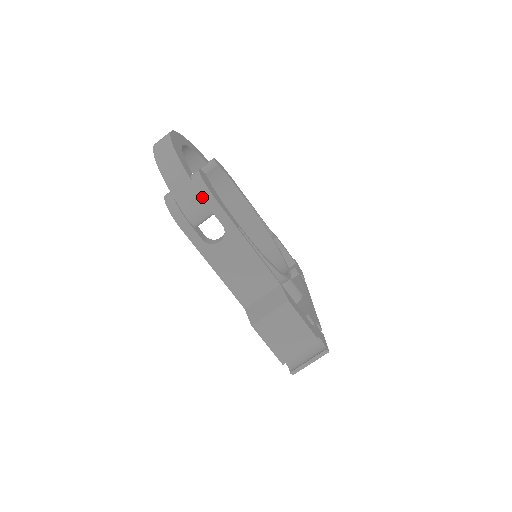
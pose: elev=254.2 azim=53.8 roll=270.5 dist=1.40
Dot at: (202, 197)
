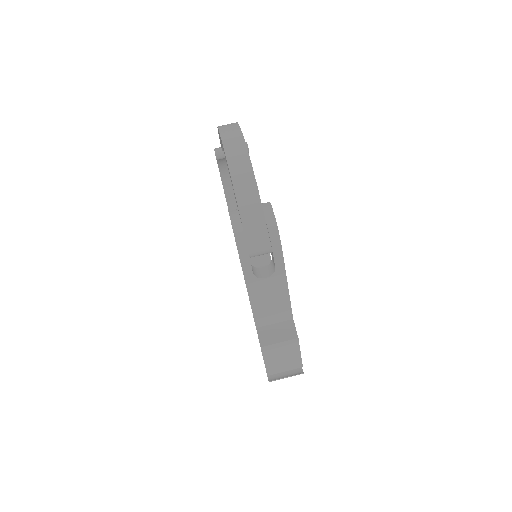
Dot at: (271, 241)
